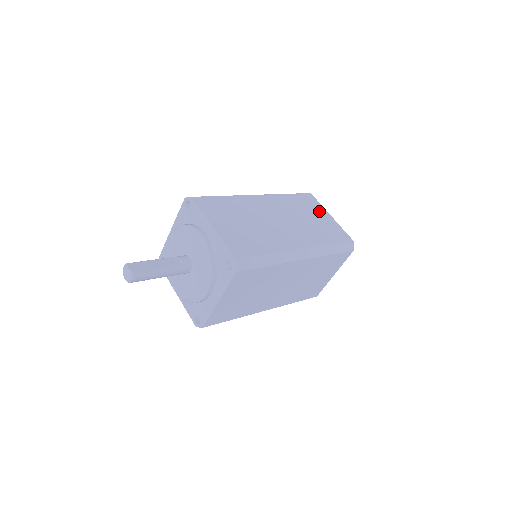
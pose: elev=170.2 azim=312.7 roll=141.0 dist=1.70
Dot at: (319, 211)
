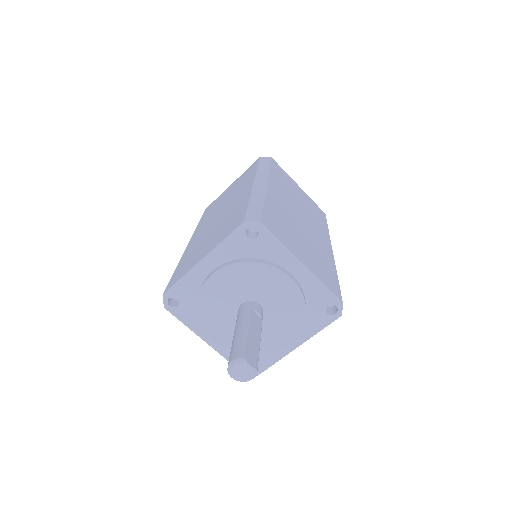
Dot at: (293, 183)
